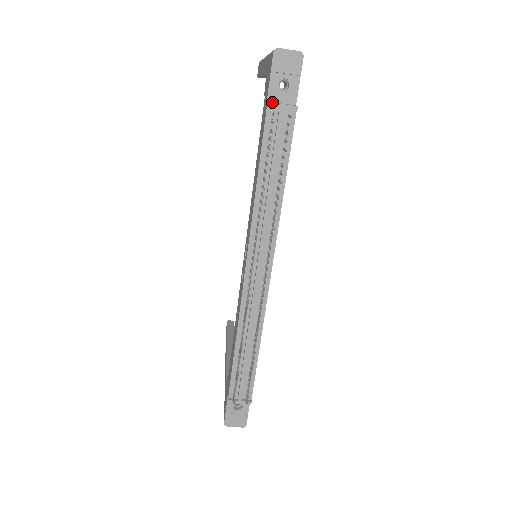
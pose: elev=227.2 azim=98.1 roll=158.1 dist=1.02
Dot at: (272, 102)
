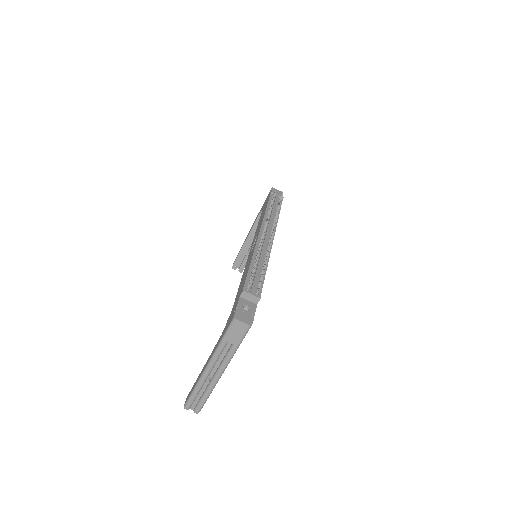
Dot at: occluded
